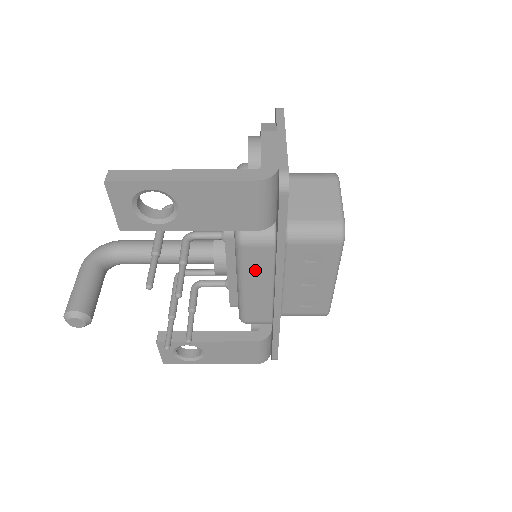
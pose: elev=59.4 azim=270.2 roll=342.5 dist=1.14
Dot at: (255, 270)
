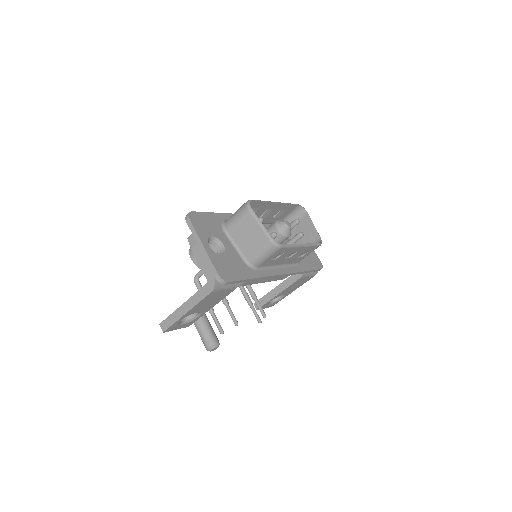
Dot at: (258, 280)
